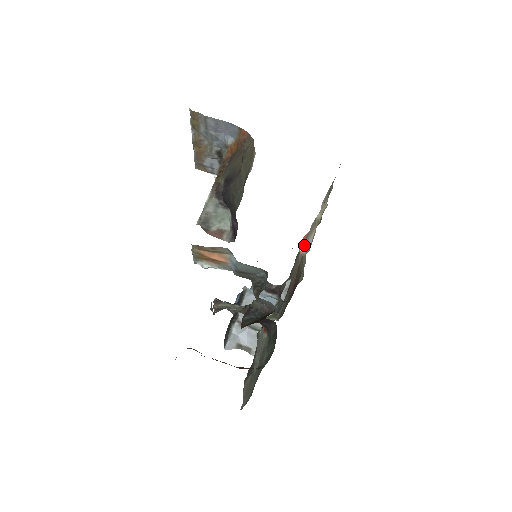
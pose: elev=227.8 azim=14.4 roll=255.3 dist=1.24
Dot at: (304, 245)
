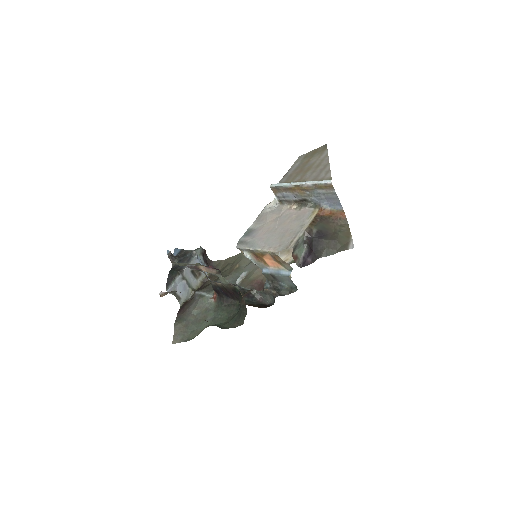
Dot at: occluded
